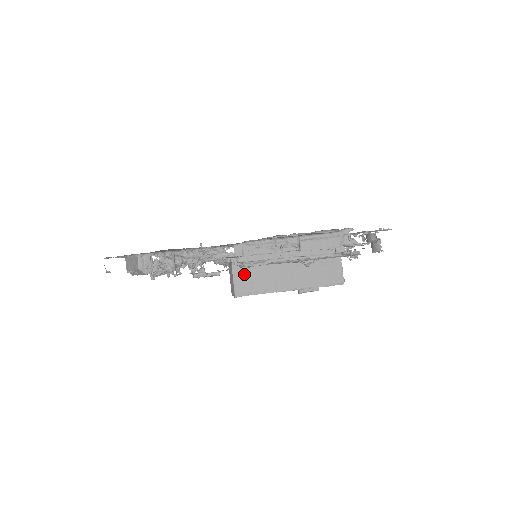
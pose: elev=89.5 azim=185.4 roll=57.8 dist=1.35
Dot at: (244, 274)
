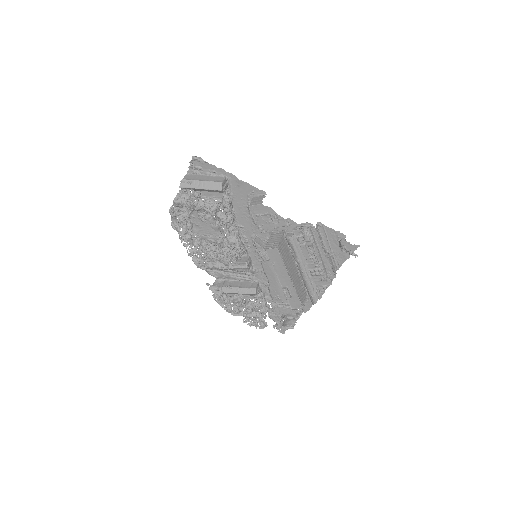
Dot at: (284, 244)
